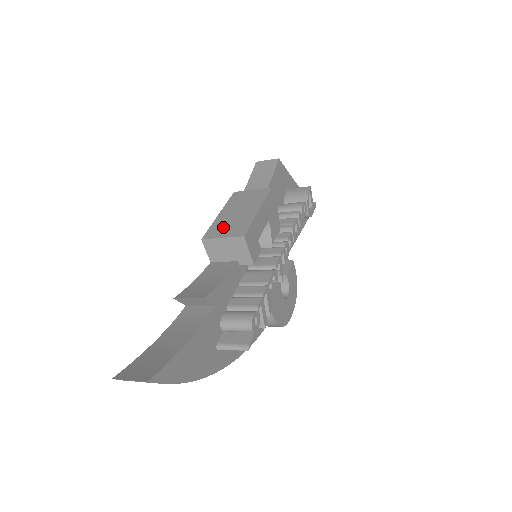
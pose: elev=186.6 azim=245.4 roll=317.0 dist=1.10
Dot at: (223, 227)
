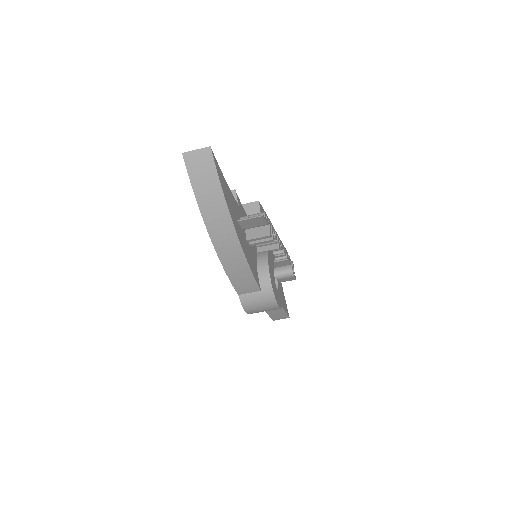
Dot at: occluded
